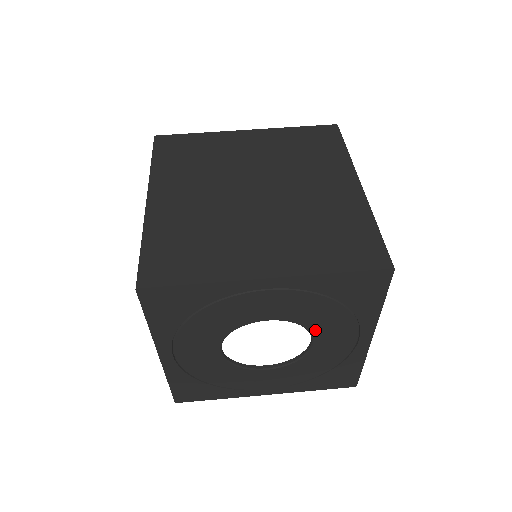
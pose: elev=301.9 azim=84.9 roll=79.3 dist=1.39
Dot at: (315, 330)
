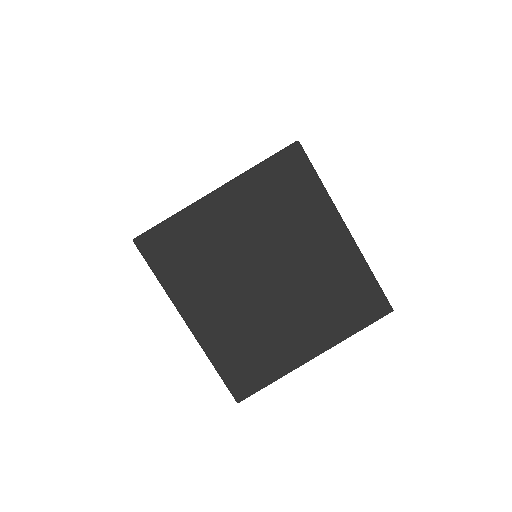
Dot at: occluded
